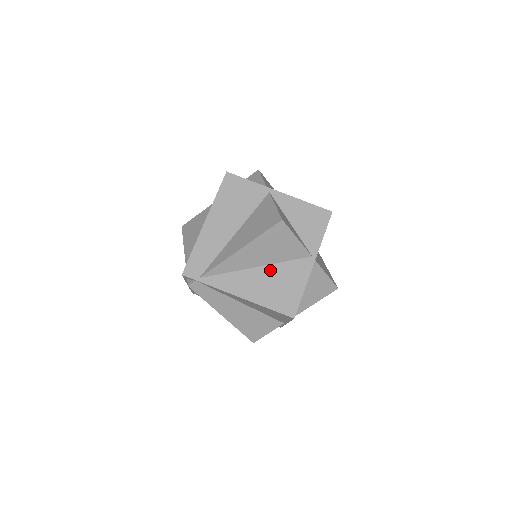
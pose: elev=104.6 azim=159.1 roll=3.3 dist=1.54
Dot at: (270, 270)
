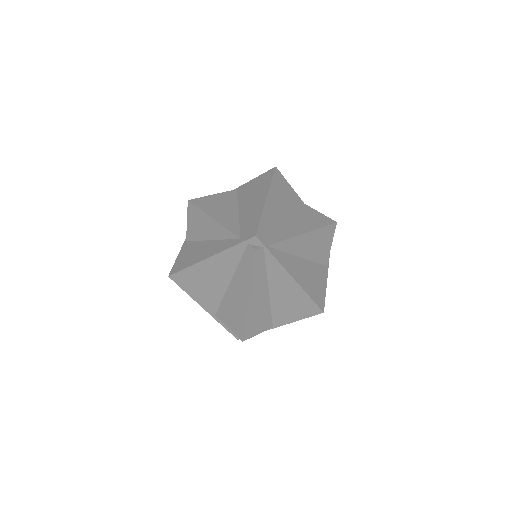
Dot at: (307, 264)
